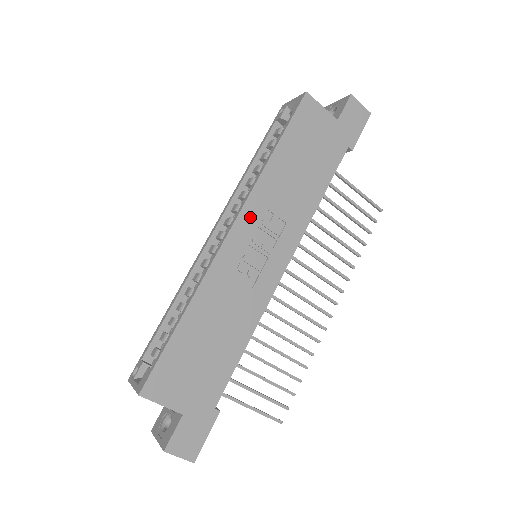
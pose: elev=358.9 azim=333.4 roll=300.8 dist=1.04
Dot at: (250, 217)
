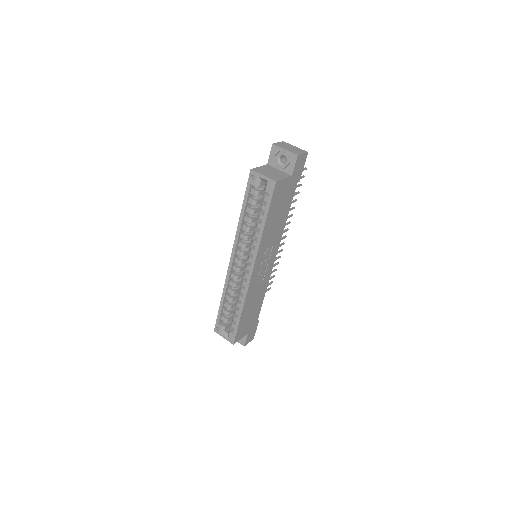
Dot at: (259, 259)
